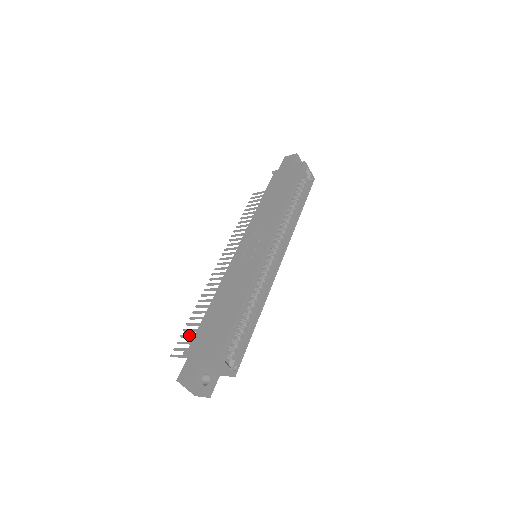
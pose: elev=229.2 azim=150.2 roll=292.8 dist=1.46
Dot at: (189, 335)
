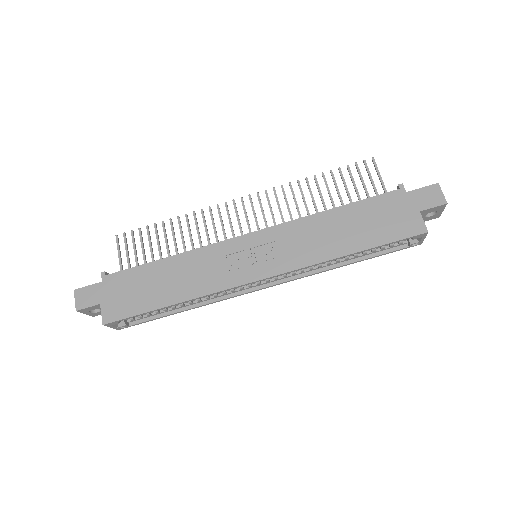
Dot at: (142, 240)
